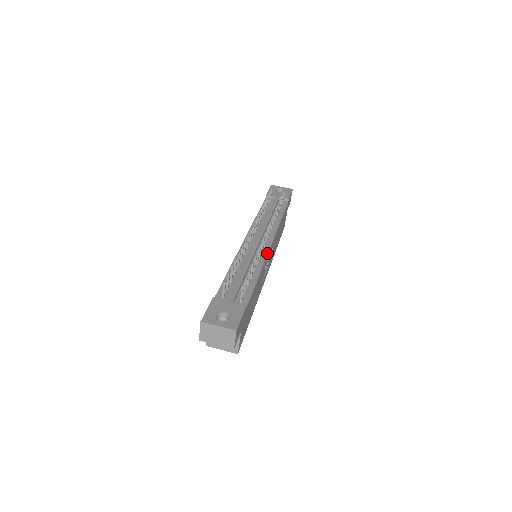
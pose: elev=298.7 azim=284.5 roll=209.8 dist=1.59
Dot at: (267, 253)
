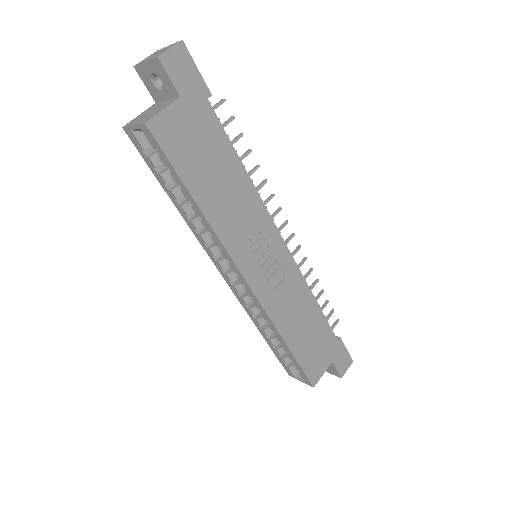
Dot at: occluded
